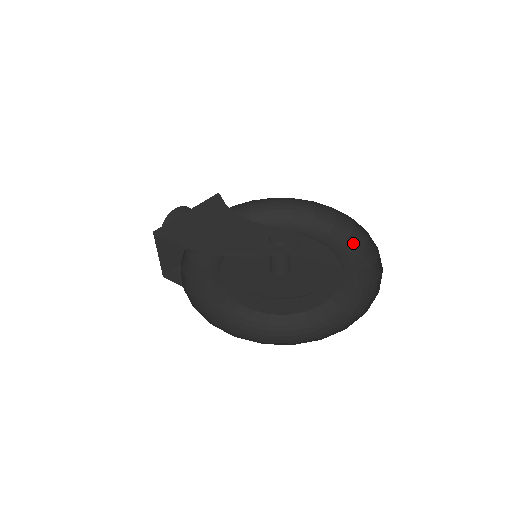
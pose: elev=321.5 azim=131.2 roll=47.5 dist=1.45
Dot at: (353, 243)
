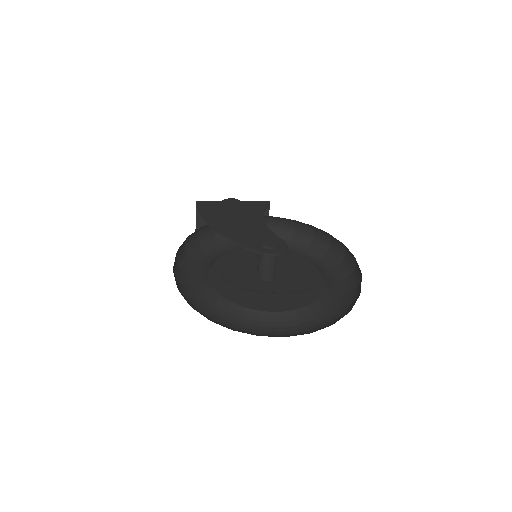
Dot at: (352, 294)
